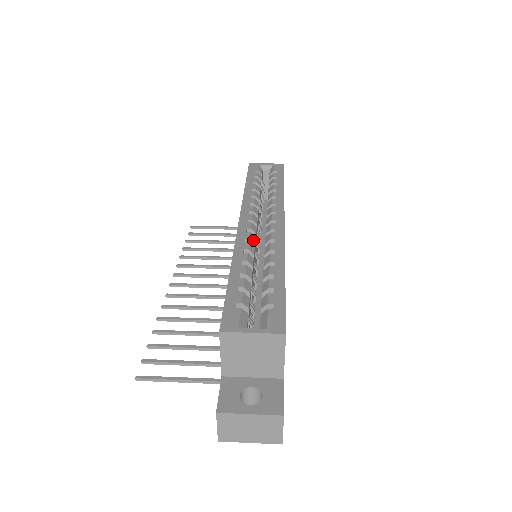
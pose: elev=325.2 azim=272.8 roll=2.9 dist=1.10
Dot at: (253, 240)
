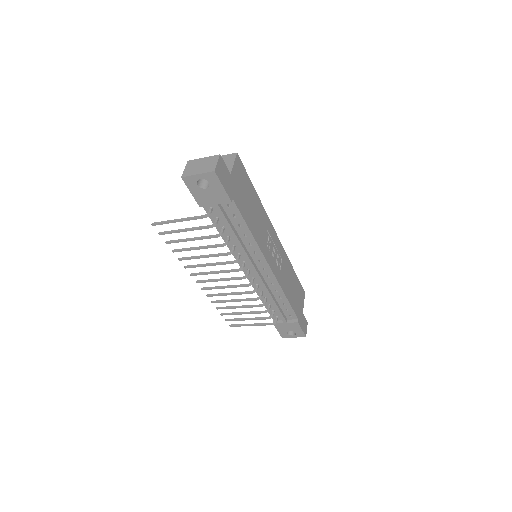
Dot at: occluded
